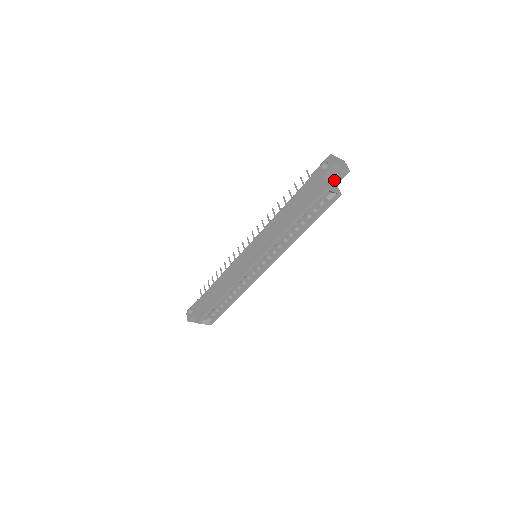
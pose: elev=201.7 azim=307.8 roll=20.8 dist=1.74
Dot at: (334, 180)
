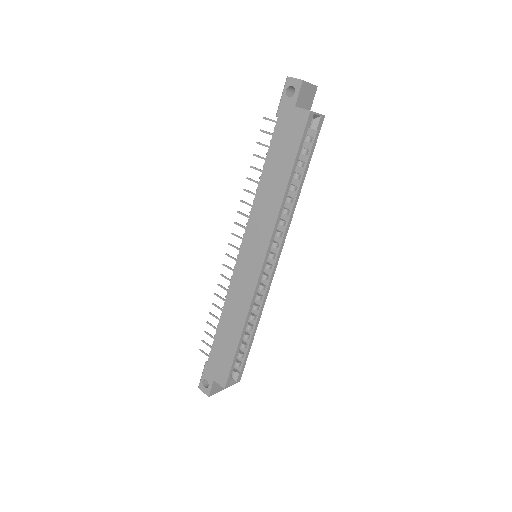
Dot at: (306, 106)
